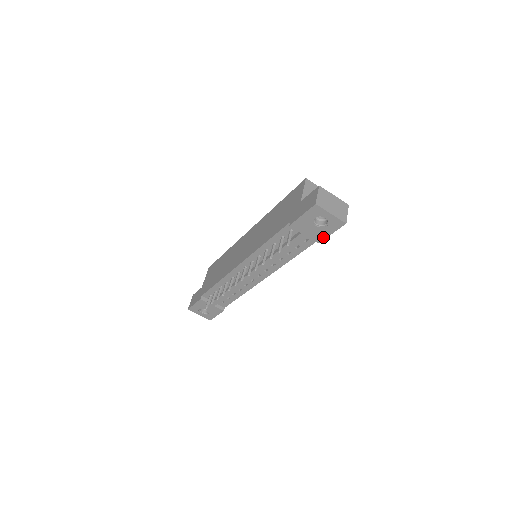
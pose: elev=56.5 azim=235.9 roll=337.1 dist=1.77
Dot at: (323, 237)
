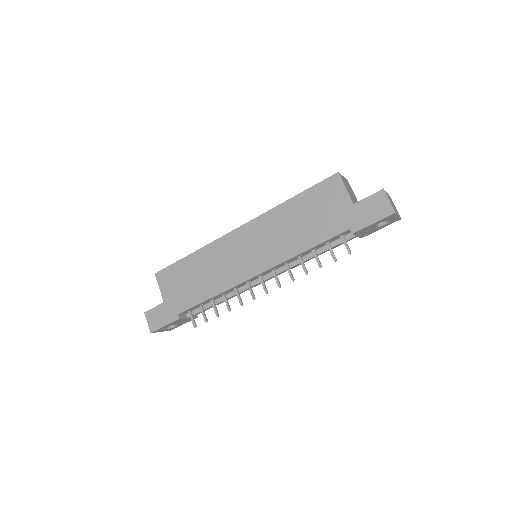
Dot at: (371, 233)
